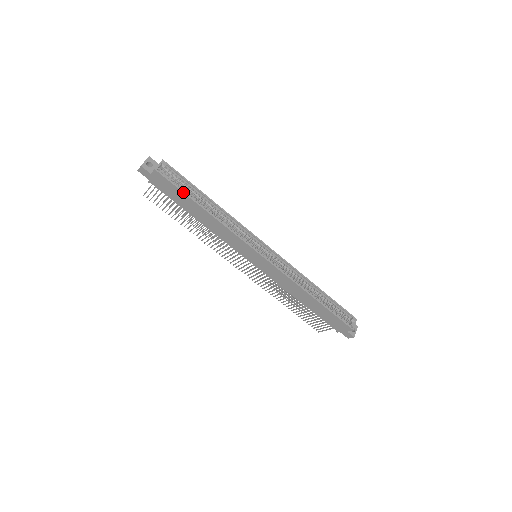
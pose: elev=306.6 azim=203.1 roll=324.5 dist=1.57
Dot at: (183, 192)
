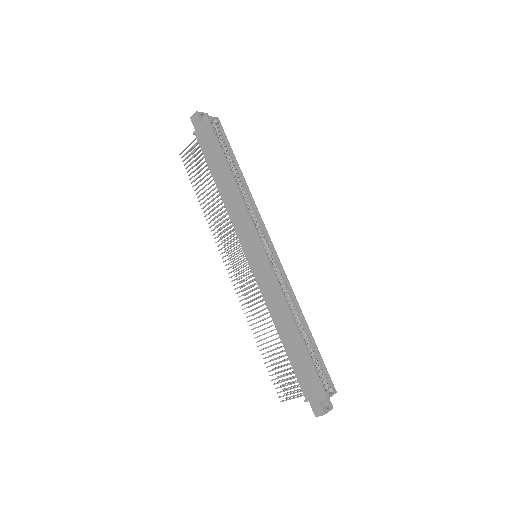
Dot at: (221, 147)
